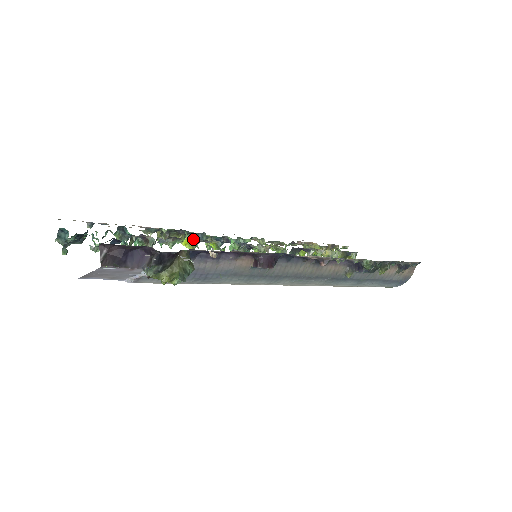
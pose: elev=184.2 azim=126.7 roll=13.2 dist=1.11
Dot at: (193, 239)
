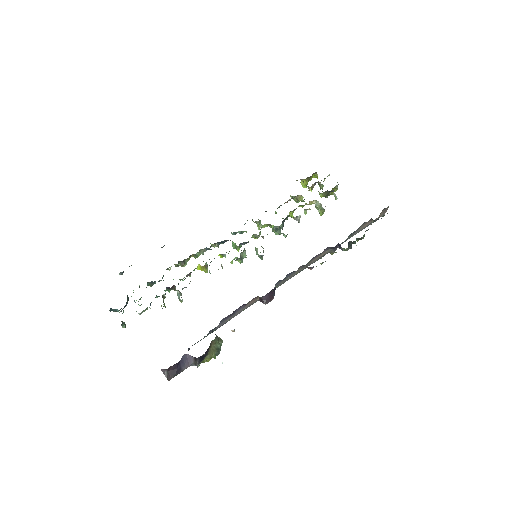
Dot at: (204, 265)
